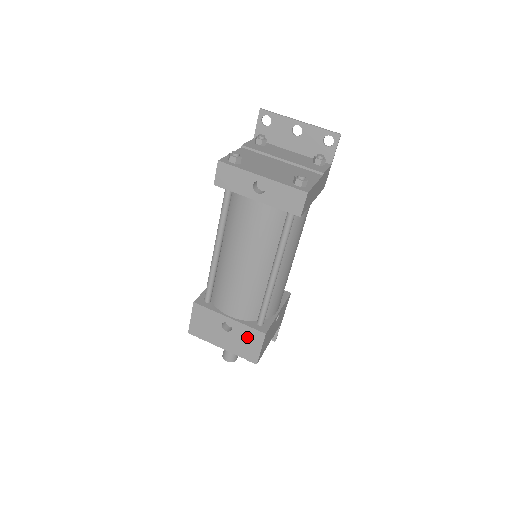
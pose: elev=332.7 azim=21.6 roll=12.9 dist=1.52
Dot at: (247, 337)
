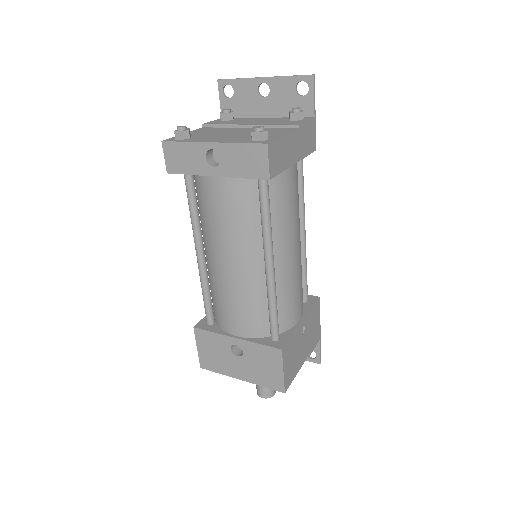
Dot at: (262, 359)
